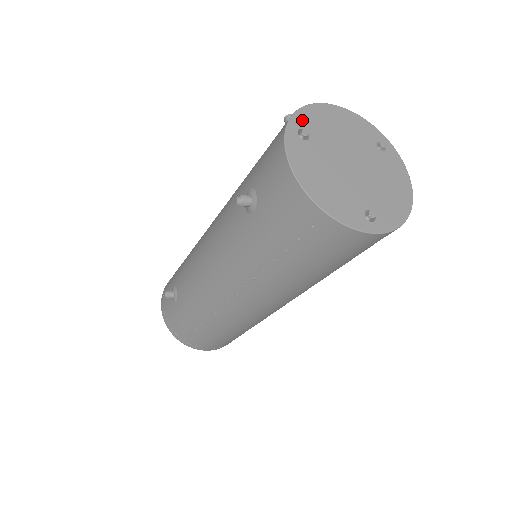
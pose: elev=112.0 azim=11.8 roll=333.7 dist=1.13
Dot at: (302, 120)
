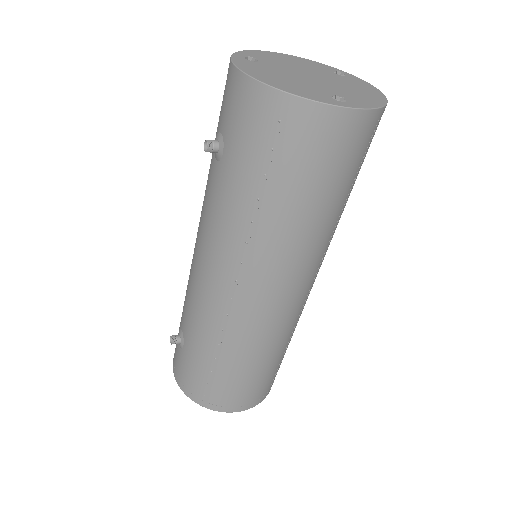
Dot at: (249, 54)
